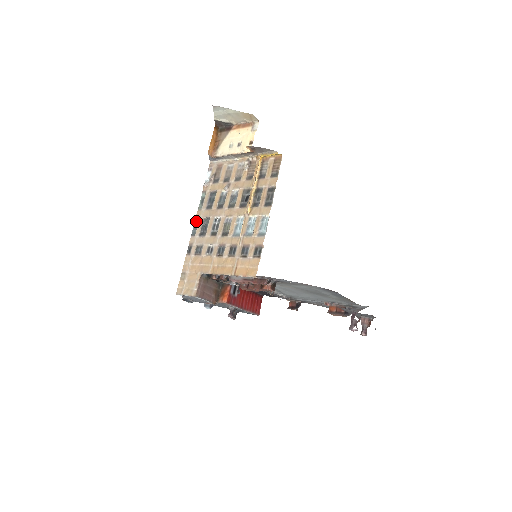
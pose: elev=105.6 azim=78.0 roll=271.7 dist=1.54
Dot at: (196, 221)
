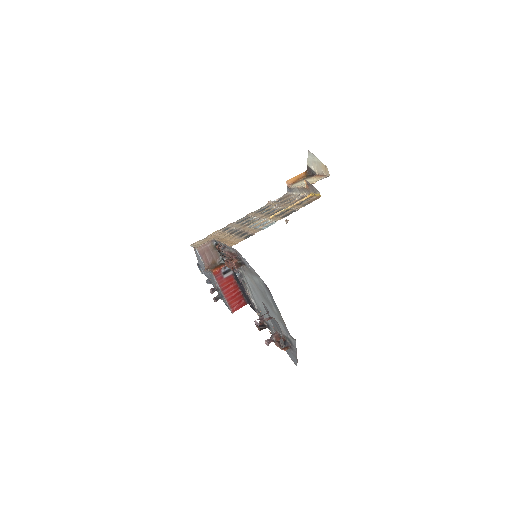
Dot at: occluded
